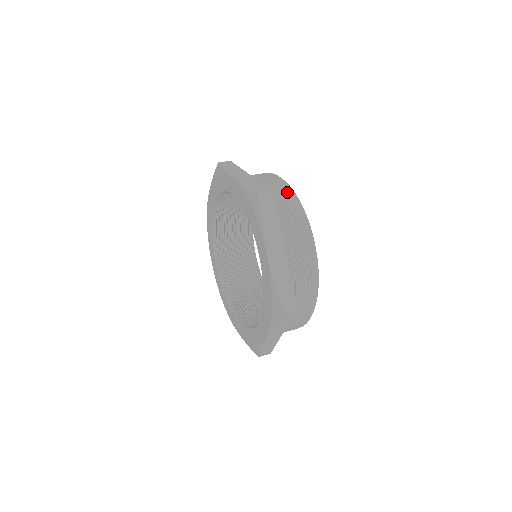
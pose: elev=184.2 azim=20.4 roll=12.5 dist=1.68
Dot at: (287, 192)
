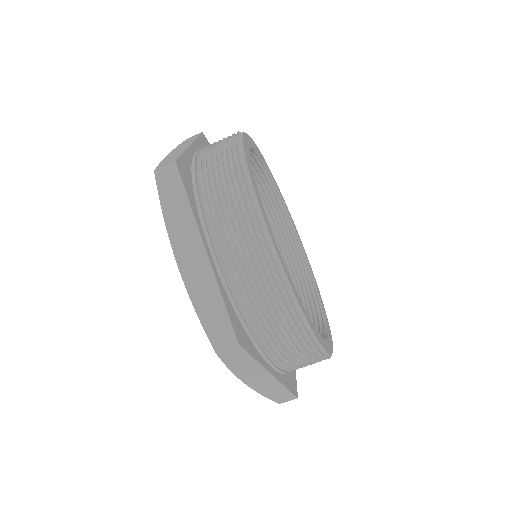
Dot at: (274, 283)
